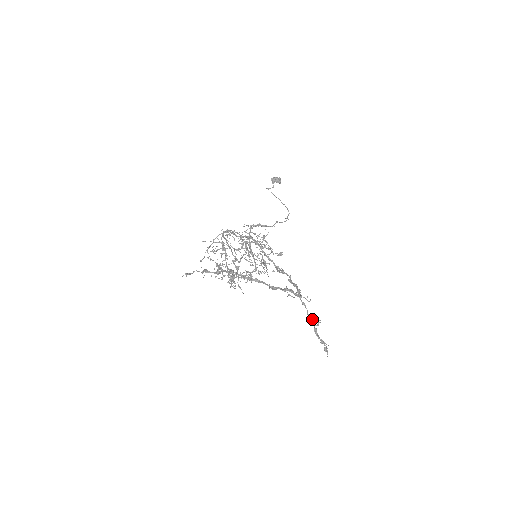
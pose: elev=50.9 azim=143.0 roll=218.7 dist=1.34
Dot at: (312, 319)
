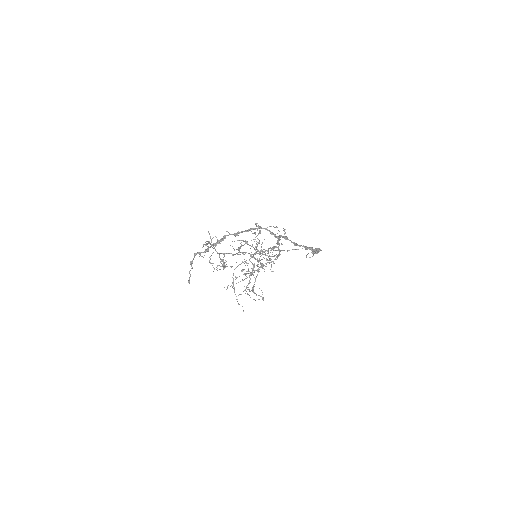
Dot at: (283, 236)
